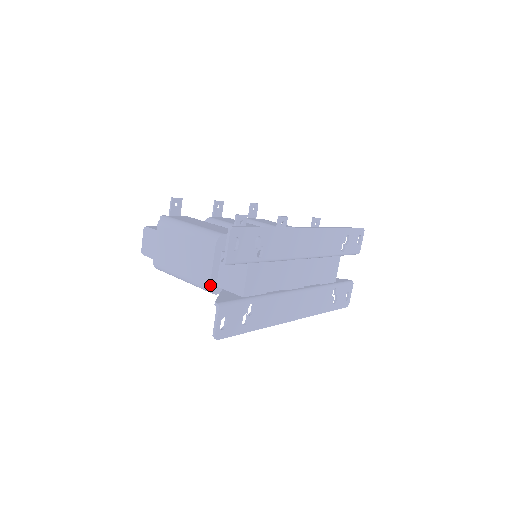
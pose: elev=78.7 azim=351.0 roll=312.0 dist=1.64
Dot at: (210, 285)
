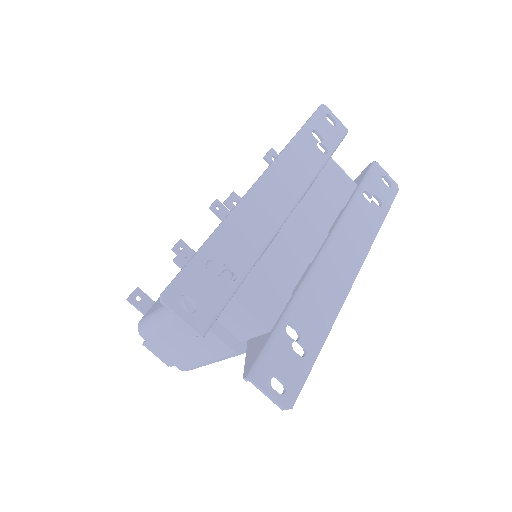
Dot at: (233, 350)
